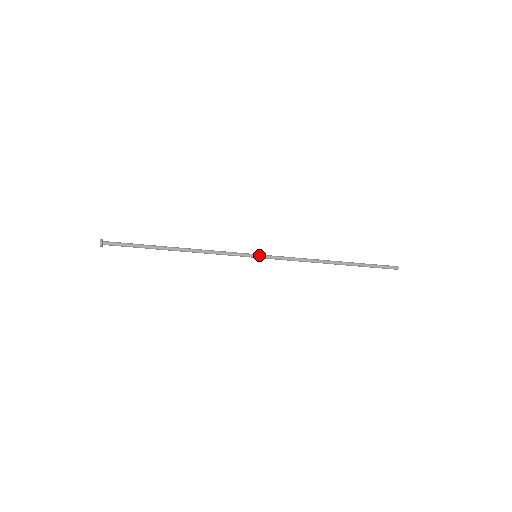
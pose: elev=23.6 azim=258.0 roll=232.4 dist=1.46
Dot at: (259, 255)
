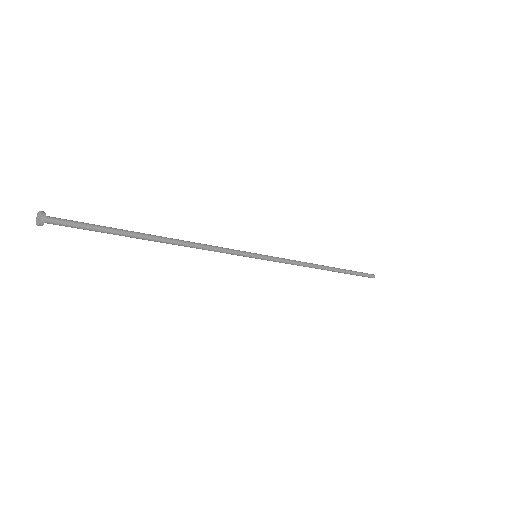
Dot at: (260, 254)
